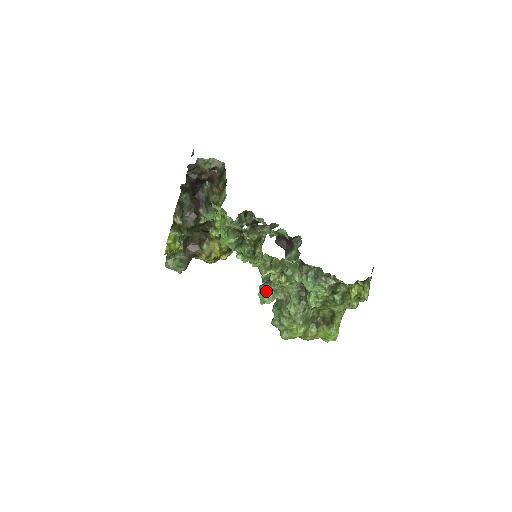
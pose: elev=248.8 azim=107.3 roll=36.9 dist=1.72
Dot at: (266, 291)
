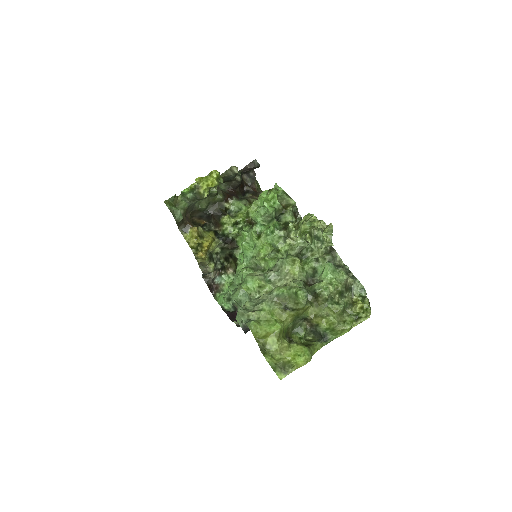
Dot at: (261, 274)
